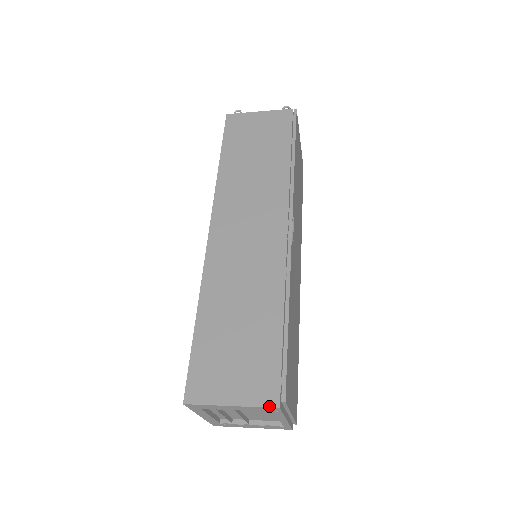
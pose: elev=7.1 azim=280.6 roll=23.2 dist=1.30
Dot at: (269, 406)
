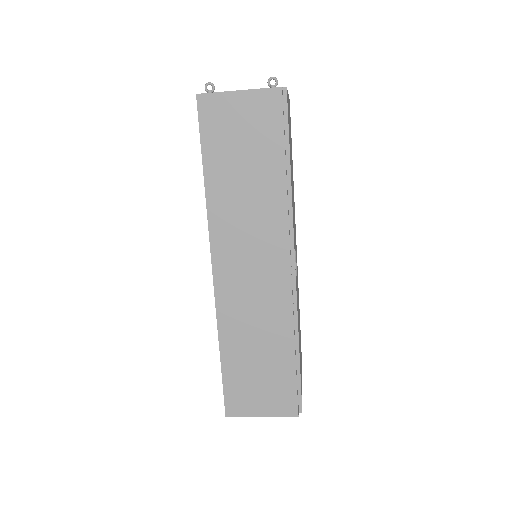
Dot at: (291, 416)
